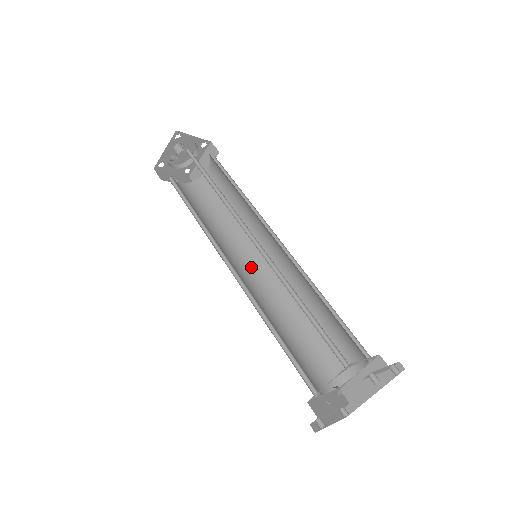
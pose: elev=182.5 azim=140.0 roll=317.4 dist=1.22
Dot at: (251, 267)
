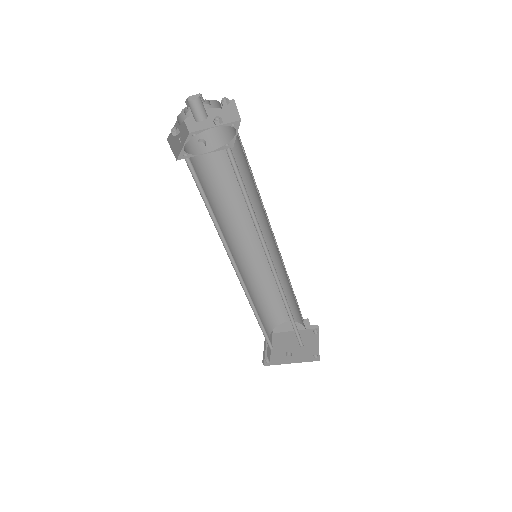
Dot at: (239, 248)
